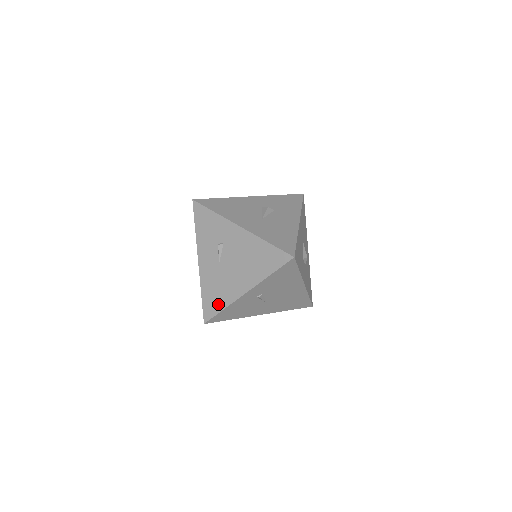
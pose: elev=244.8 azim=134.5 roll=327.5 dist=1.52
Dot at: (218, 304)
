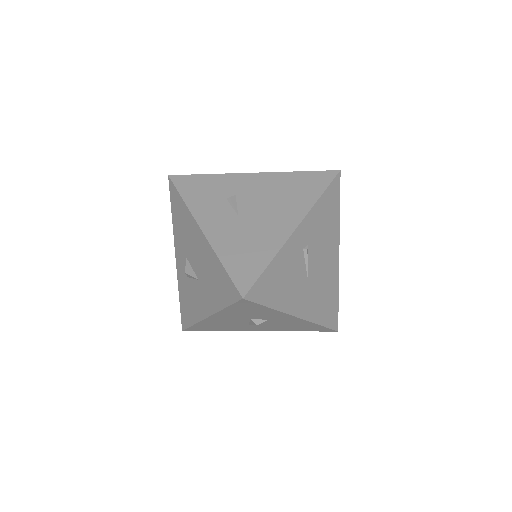
Dot at: (258, 260)
